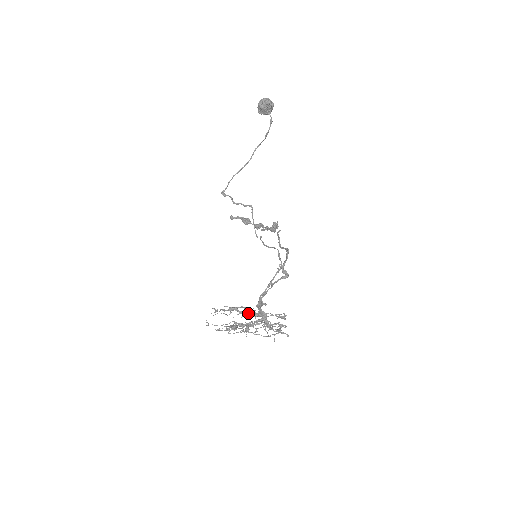
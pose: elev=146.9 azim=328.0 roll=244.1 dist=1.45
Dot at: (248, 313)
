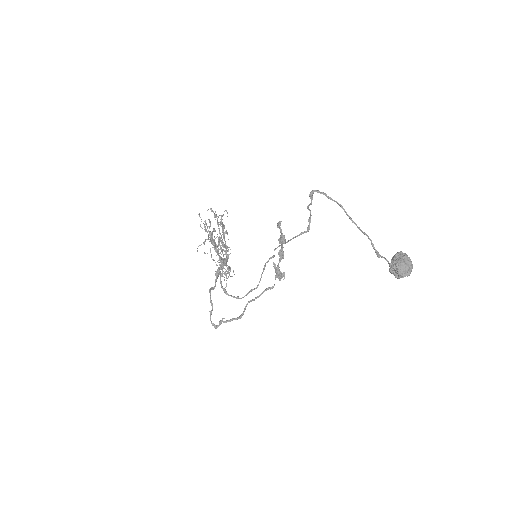
Dot at: (218, 254)
